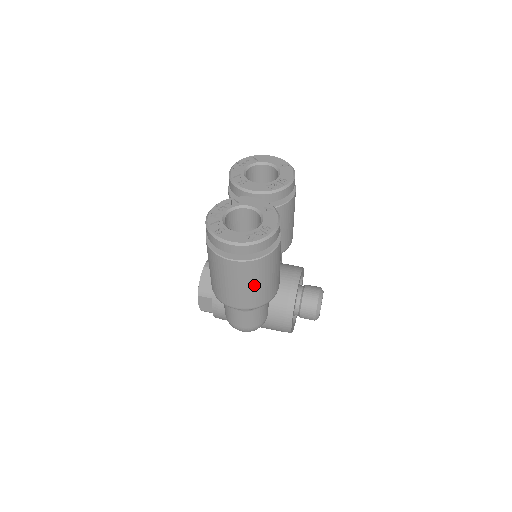
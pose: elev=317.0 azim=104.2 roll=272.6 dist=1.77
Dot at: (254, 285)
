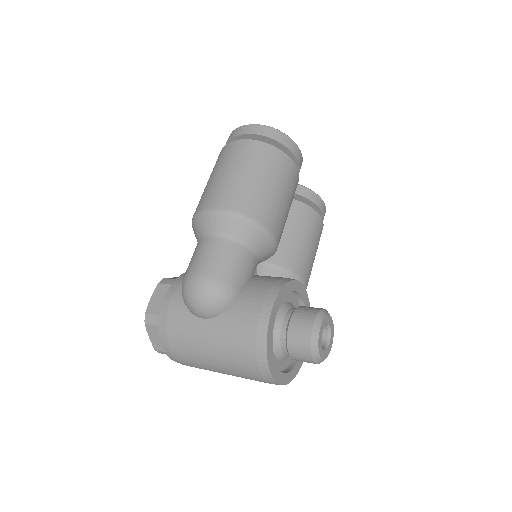
Dot at: (251, 176)
